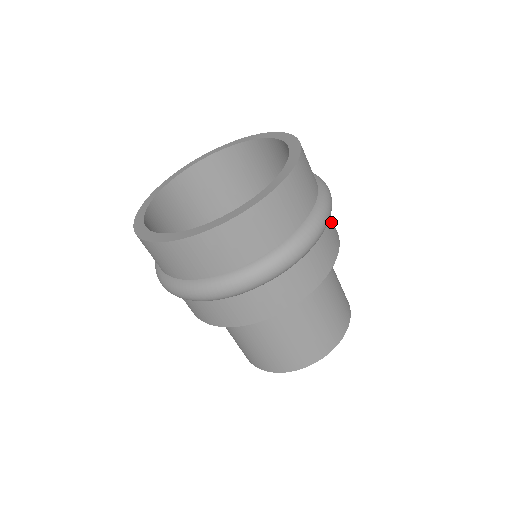
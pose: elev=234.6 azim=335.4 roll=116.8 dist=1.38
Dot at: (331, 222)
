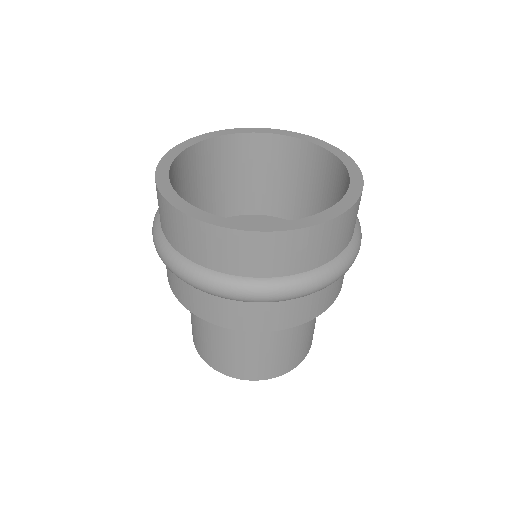
Dot at: occluded
